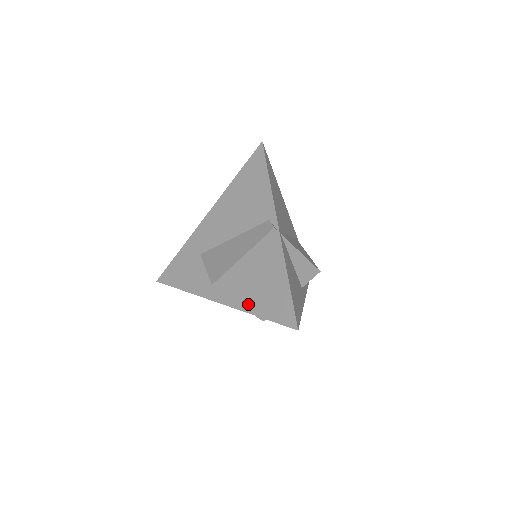
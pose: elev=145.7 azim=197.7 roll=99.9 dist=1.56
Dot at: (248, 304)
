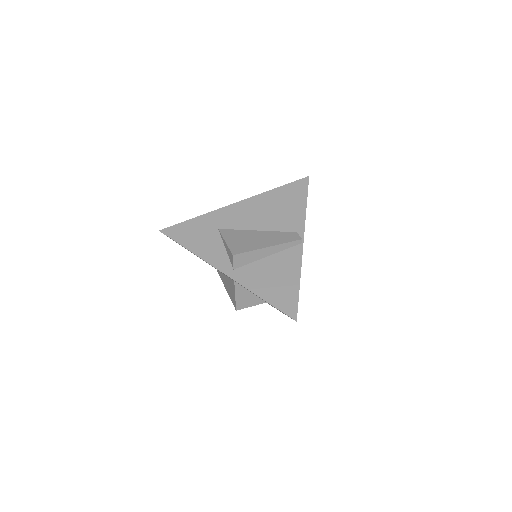
Dot at: (255, 285)
